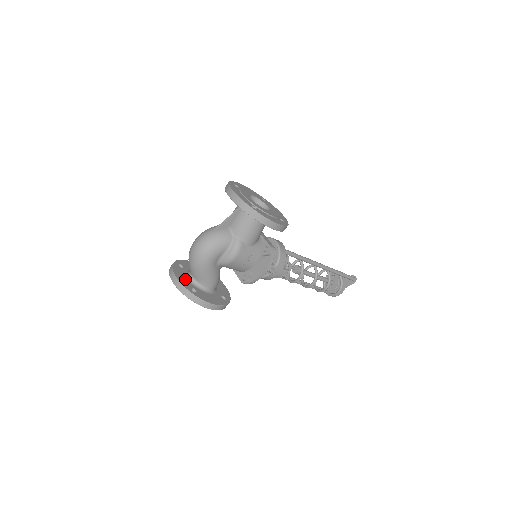
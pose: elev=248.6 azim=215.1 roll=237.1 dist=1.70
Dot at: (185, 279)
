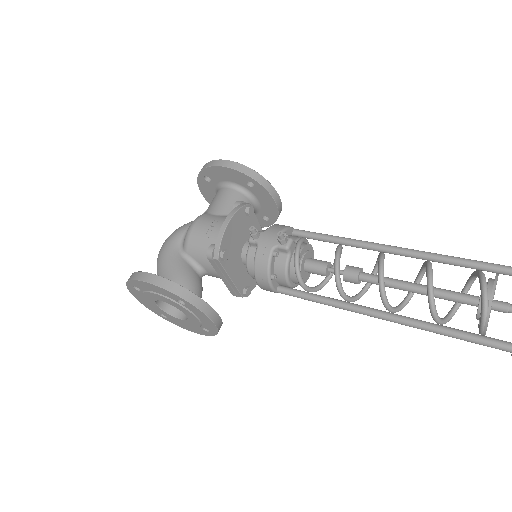
Dot at: occluded
